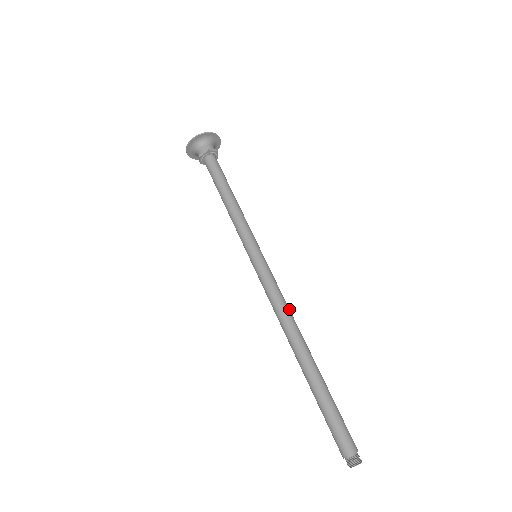
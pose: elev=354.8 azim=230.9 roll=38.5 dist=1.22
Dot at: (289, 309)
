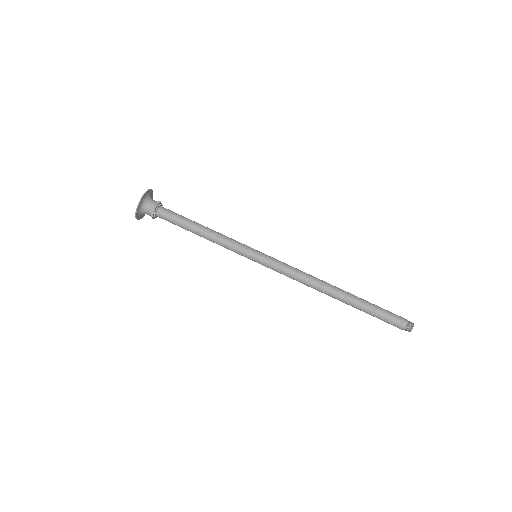
Dot at: (306, 273)
